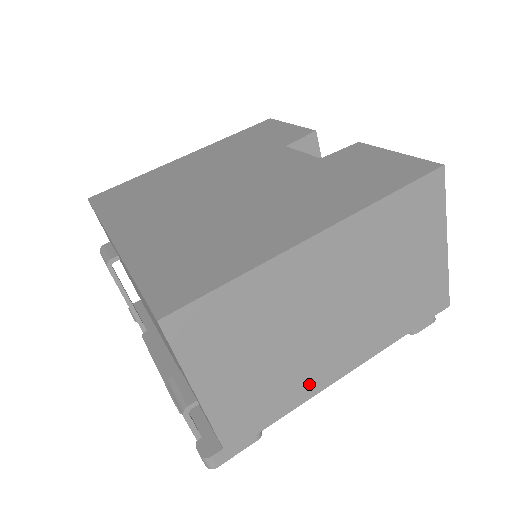
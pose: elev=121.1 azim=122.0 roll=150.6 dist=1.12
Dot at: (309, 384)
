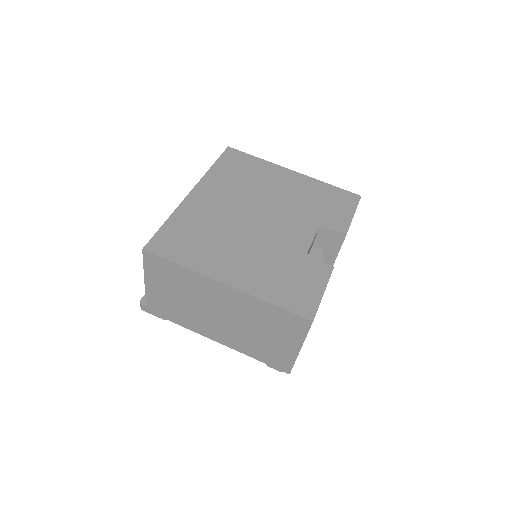
Dot at: (195, 326)
